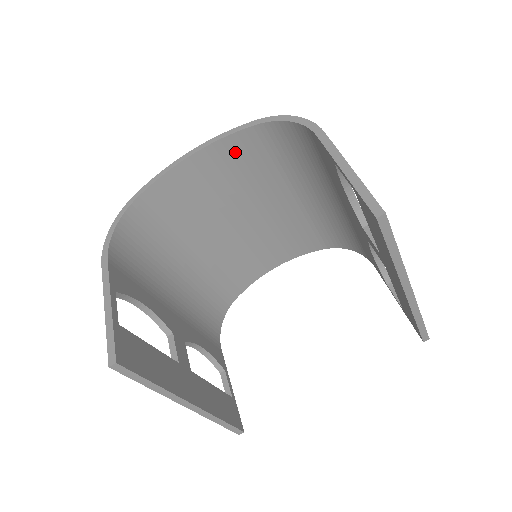
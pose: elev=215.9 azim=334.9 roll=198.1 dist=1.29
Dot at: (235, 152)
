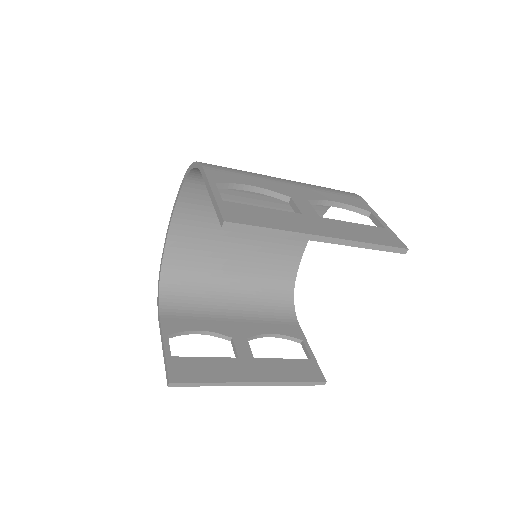
Dot at: (194, 200)
